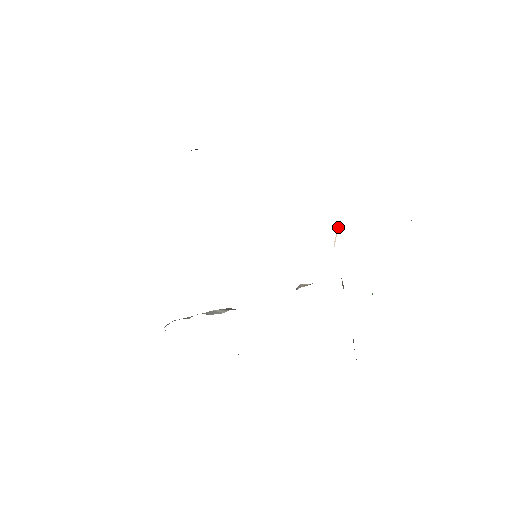
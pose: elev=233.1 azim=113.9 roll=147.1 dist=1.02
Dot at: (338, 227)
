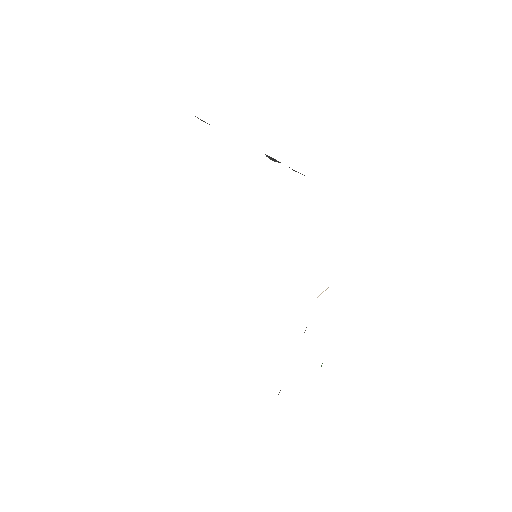
Dot at: occluded
